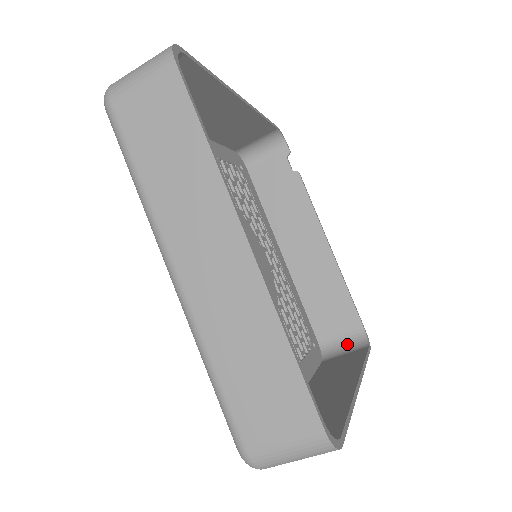
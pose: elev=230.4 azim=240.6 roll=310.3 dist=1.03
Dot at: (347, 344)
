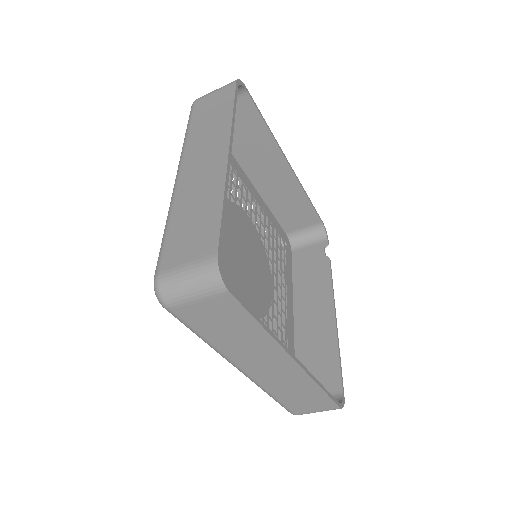
Dot at: occluded
